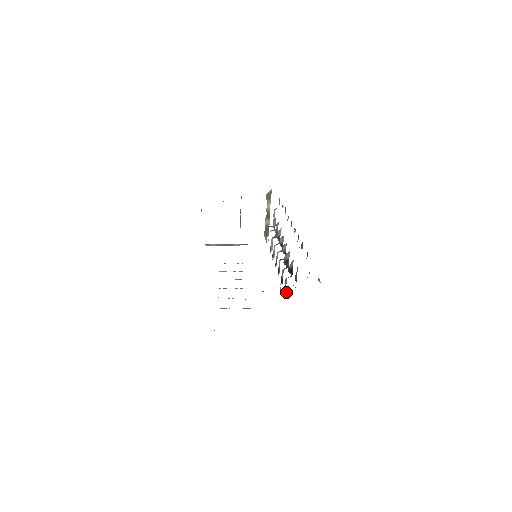
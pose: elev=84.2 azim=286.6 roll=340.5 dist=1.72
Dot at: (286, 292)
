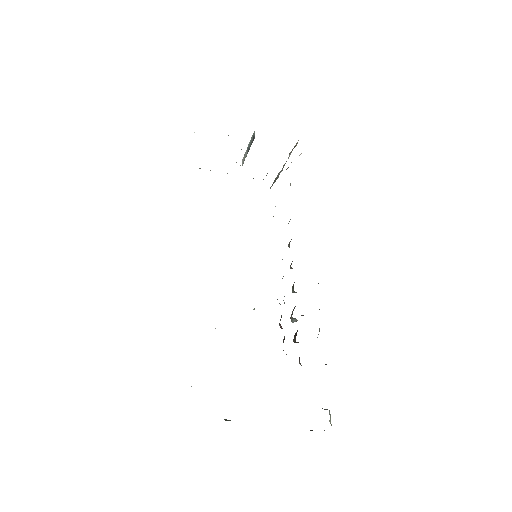
Dot at: occluded
